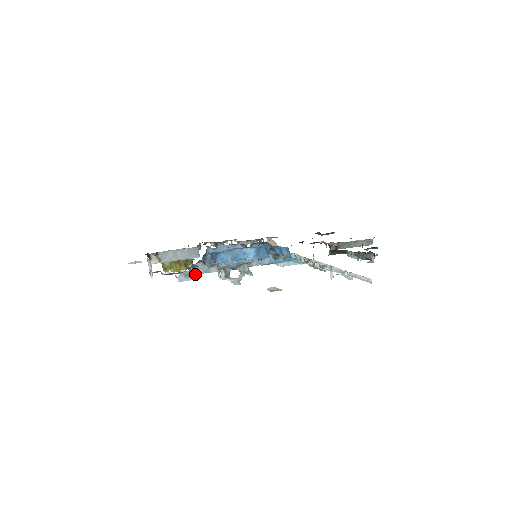
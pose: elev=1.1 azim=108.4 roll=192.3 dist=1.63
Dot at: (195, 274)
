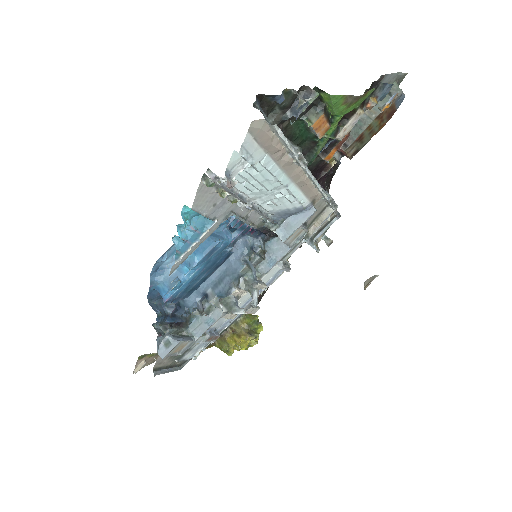
Dot at: (200, 335)
